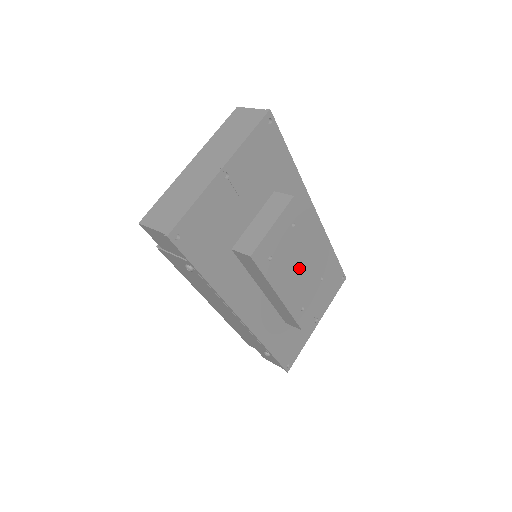
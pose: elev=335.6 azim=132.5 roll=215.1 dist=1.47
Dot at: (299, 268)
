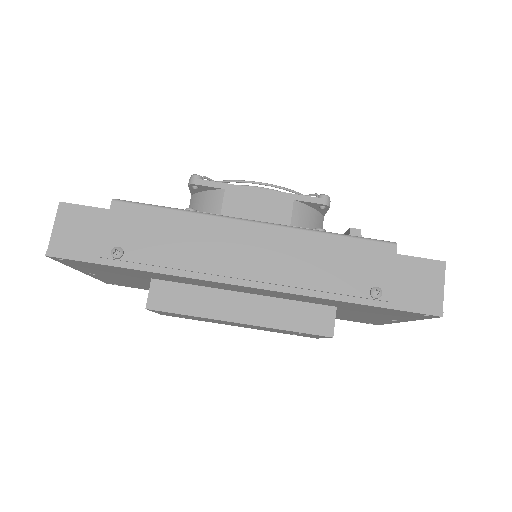
Dot at: (240, 325)
